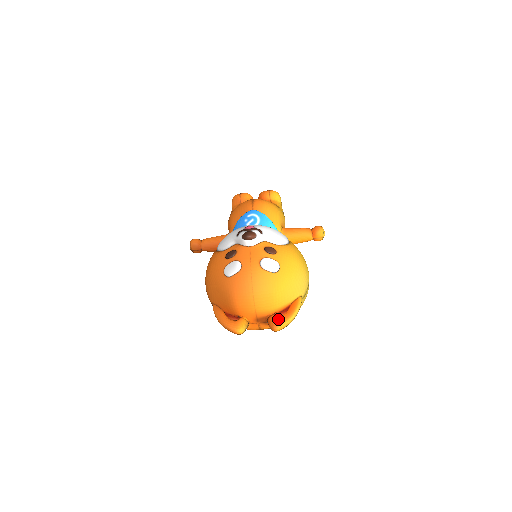
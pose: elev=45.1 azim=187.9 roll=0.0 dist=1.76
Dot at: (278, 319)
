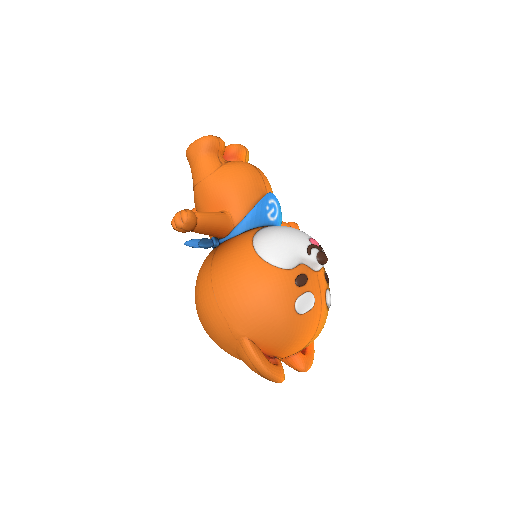
Dot at: (308, 358)
